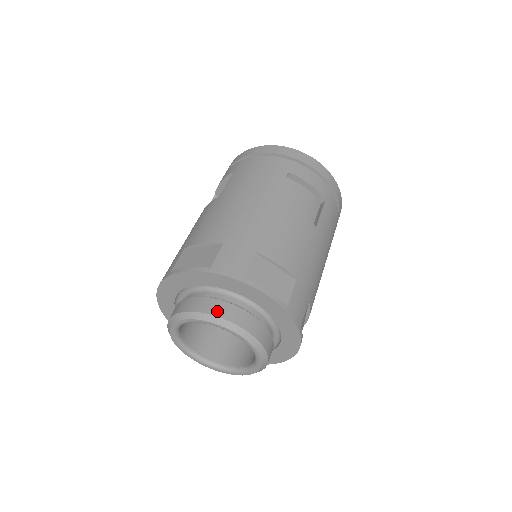
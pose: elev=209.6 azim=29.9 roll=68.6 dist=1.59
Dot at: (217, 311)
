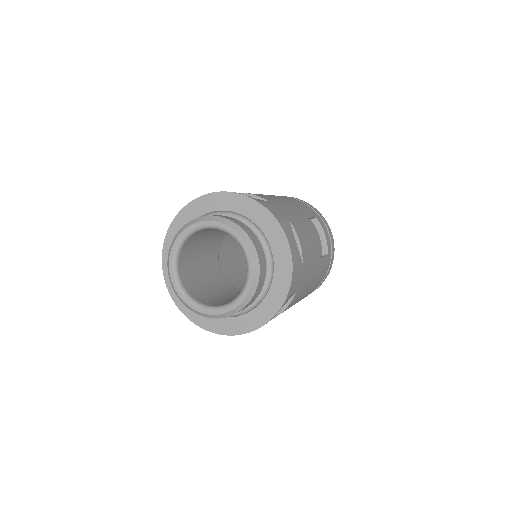
Dot at: (245, 229)
